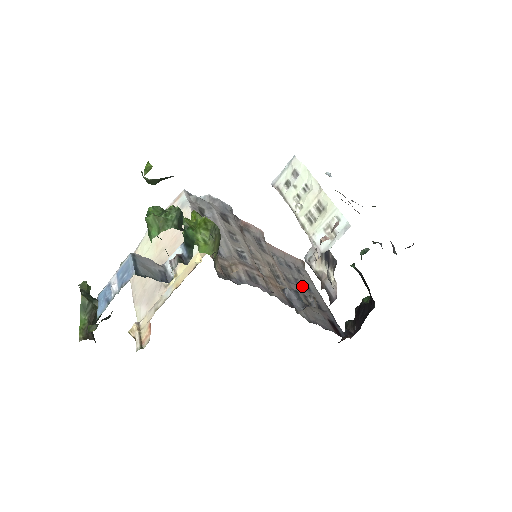
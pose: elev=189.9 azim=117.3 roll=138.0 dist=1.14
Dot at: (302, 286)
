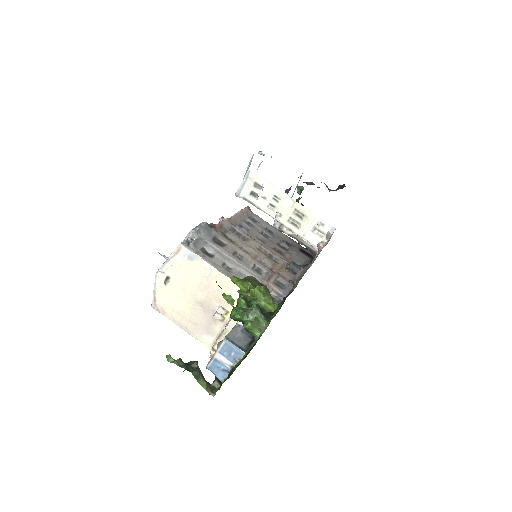
Dot at: (269, 236)
